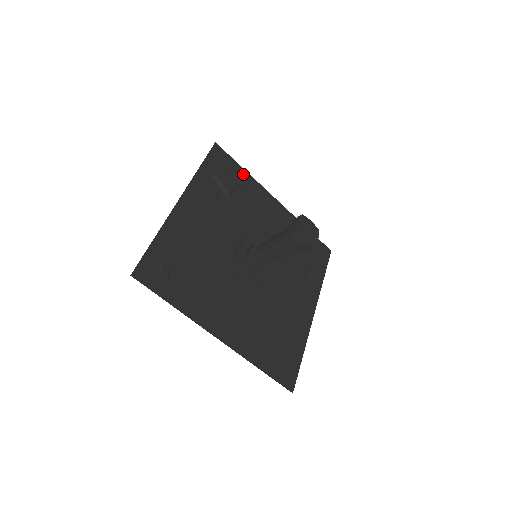
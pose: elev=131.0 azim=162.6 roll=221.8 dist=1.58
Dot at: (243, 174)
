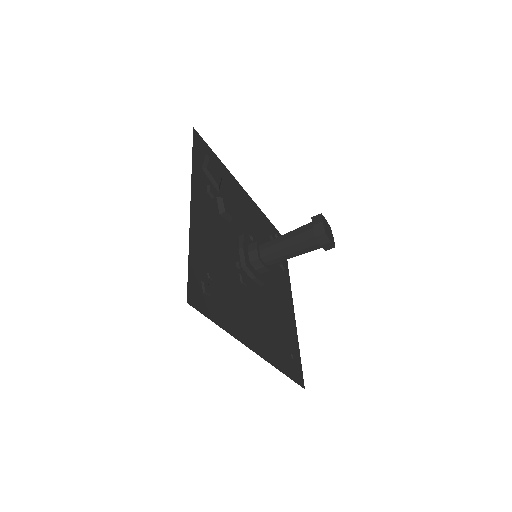
Dot at: (219, 164)
